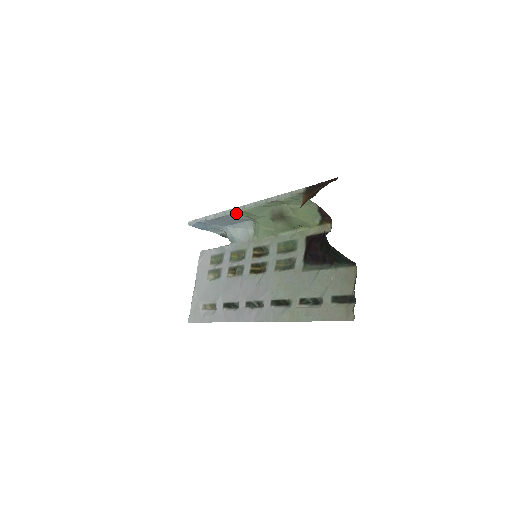
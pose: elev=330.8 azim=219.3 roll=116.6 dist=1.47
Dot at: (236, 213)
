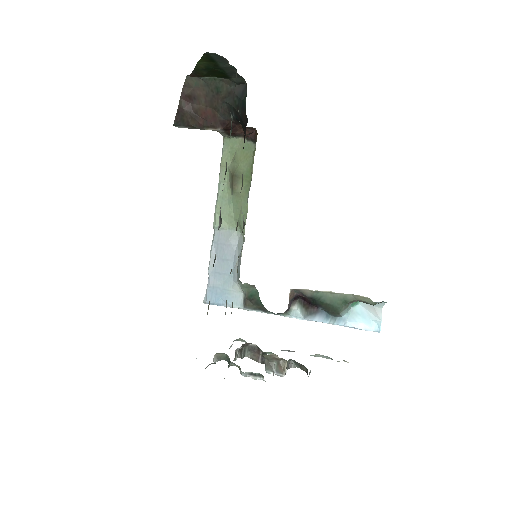
Dot at: (215, 225)
